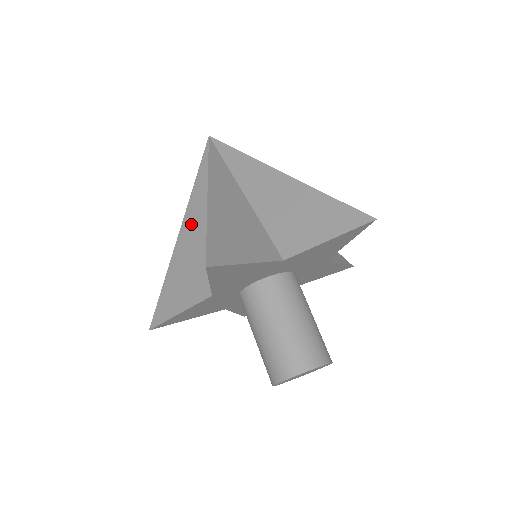
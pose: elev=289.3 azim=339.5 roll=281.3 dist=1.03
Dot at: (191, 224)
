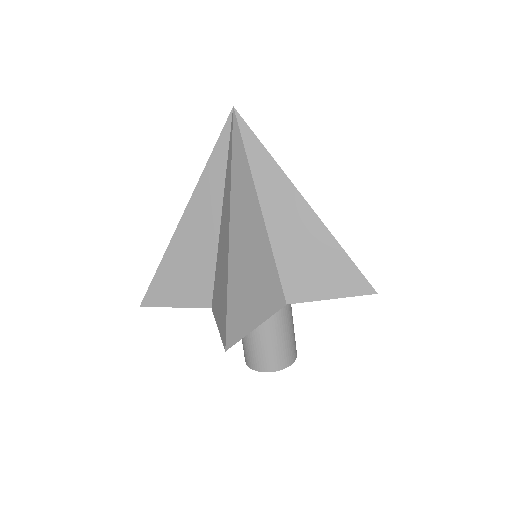
Dot at: occluded
